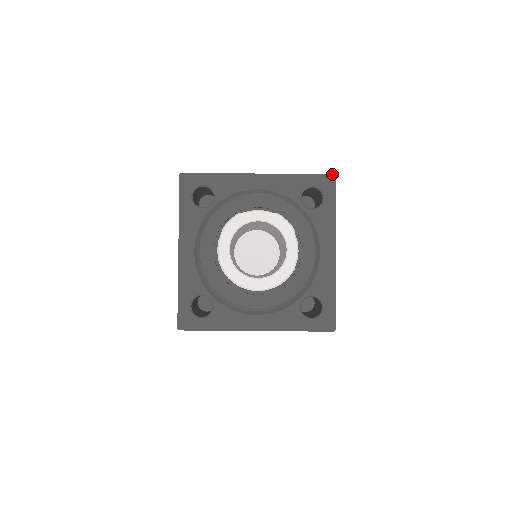
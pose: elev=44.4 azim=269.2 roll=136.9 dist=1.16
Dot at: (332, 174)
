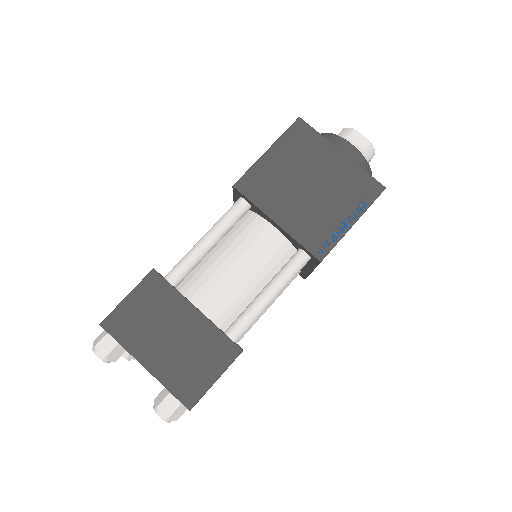
Dot at: occluded
